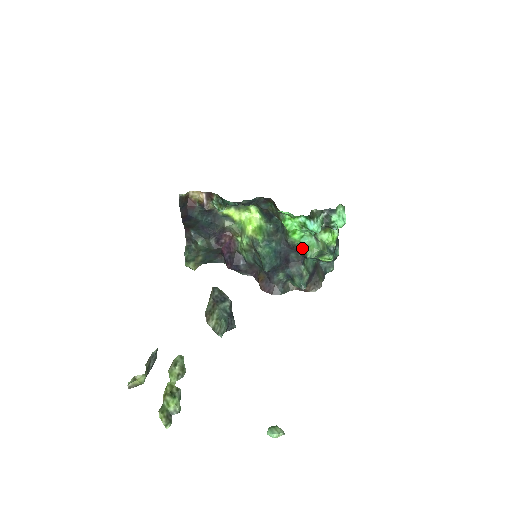
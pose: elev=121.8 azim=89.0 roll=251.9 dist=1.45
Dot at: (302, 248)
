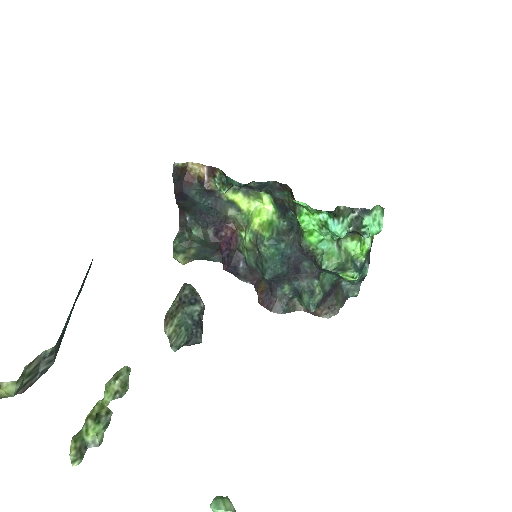
Dot at: (318, 256)
